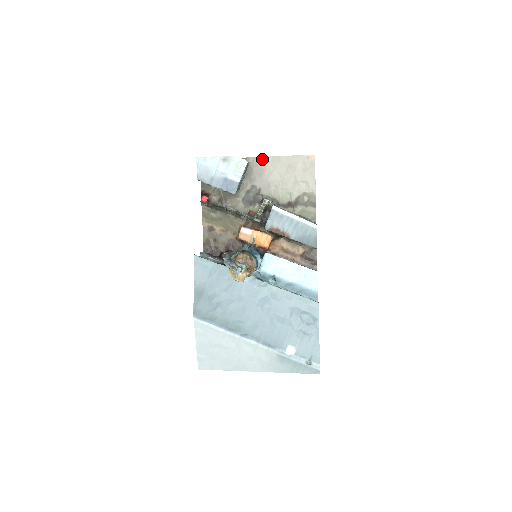
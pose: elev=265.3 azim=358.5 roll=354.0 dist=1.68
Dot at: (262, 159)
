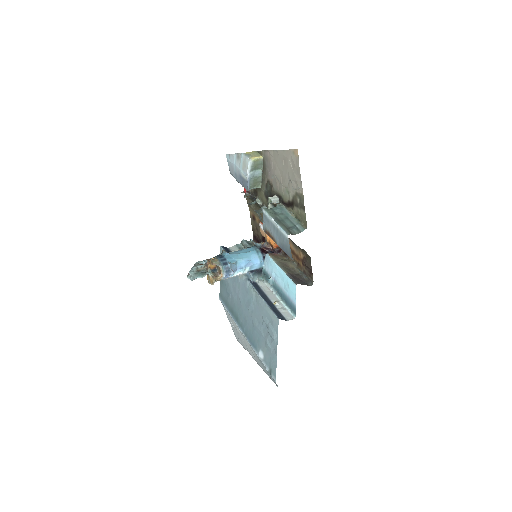
Dot at: (269, 153)
